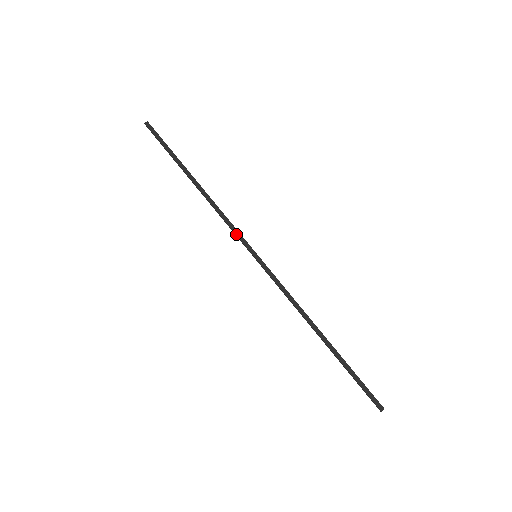
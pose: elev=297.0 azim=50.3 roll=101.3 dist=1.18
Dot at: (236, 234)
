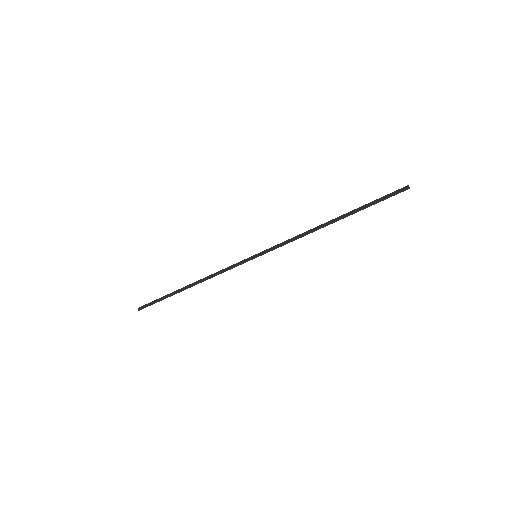
Dot at: (235, 266)
